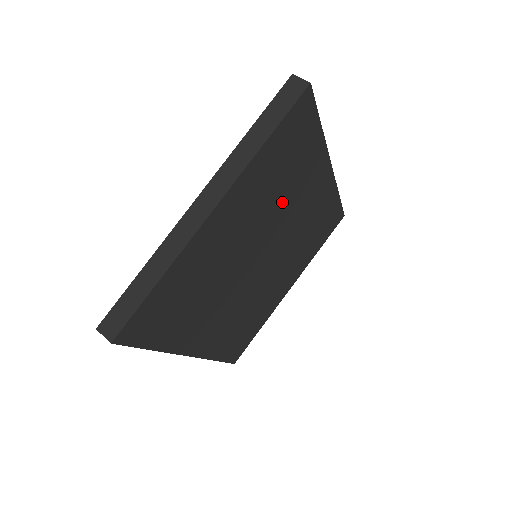
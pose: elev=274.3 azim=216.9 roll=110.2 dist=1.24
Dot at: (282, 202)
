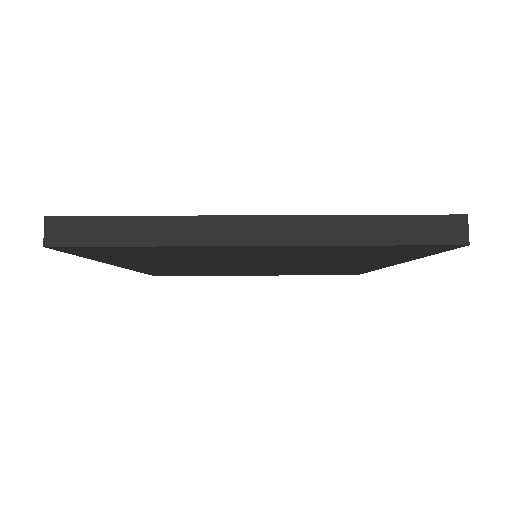
Dot at: (324, 260)
